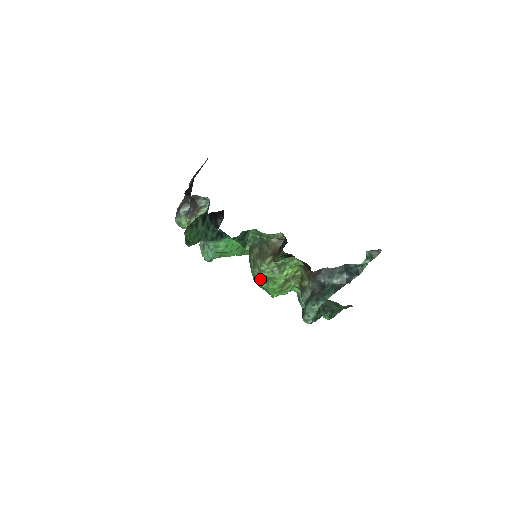
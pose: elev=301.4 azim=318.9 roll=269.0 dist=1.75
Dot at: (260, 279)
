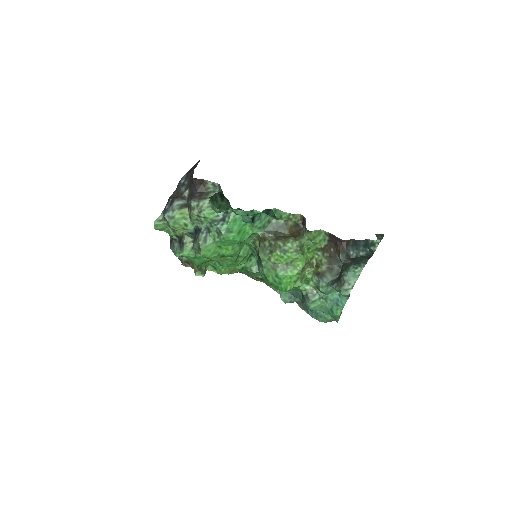
Dot at: (277, 266)
